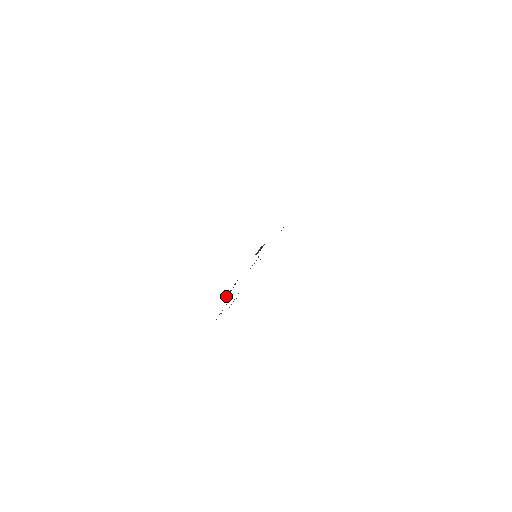
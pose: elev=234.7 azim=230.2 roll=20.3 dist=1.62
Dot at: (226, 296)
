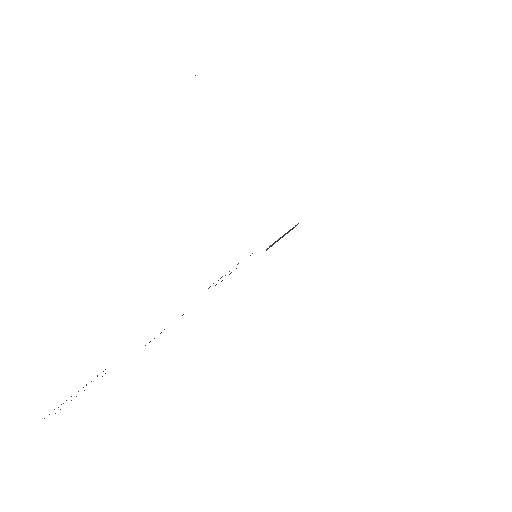
Dot at: occluded
